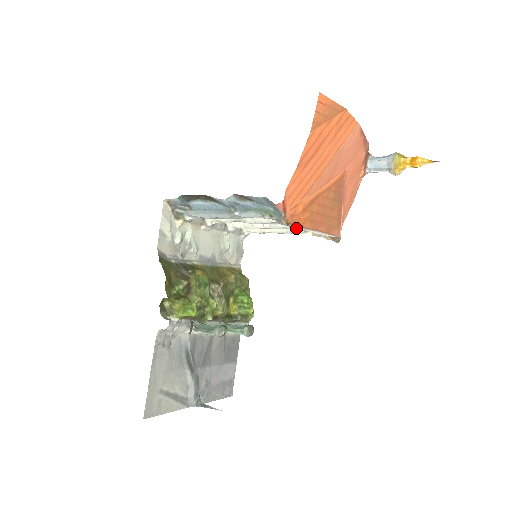
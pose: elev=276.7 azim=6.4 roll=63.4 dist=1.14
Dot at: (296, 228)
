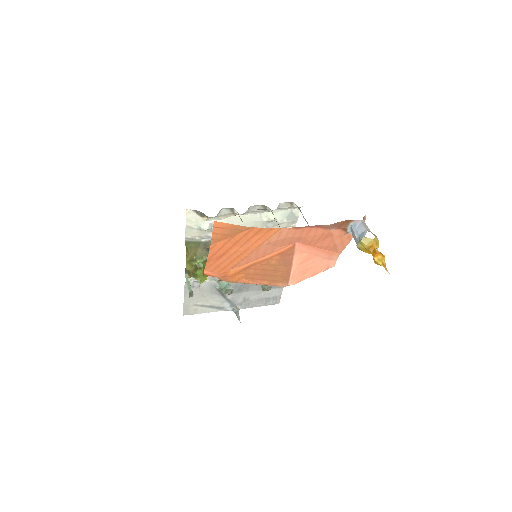
Dot at: occluded
